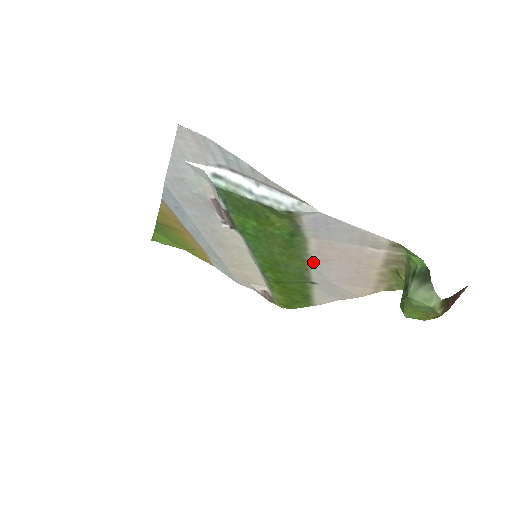
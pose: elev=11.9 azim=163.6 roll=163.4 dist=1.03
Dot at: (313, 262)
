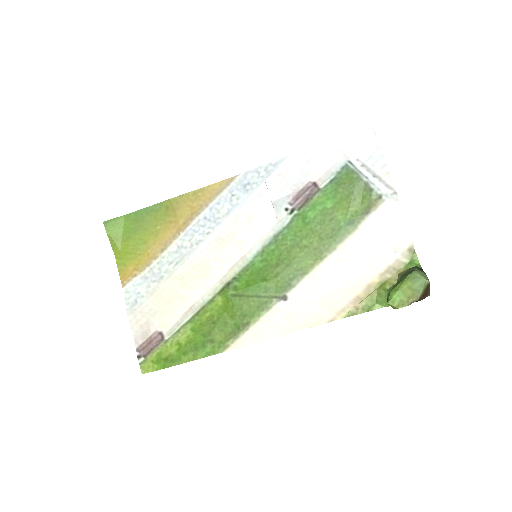
Dot at: (327, 261)
